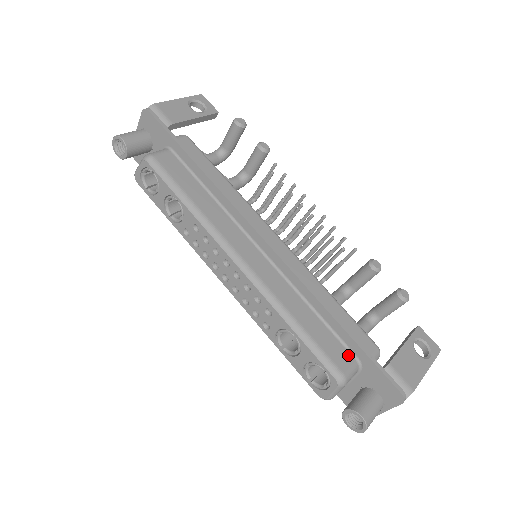
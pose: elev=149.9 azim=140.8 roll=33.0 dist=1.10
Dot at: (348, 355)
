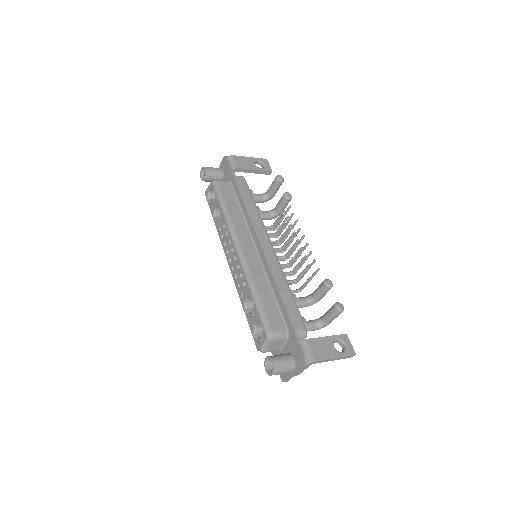
Dot at: (282, 325)
